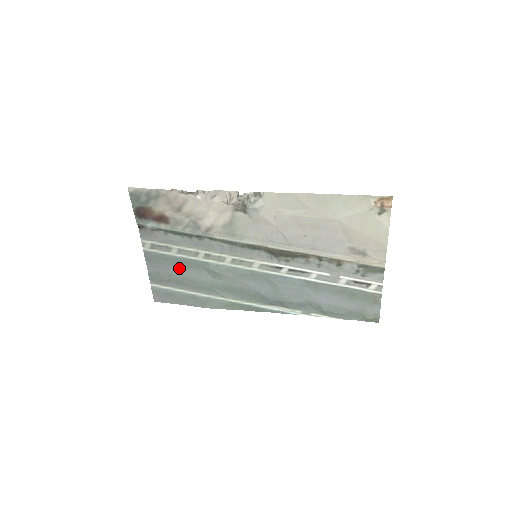
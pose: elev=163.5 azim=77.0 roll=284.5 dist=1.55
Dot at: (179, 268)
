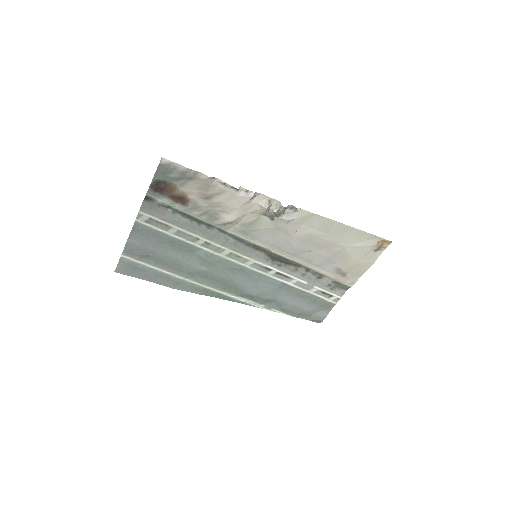
Dot at: (168, 248)
